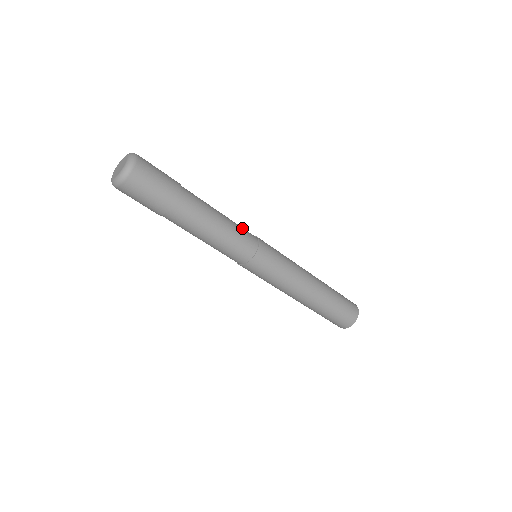
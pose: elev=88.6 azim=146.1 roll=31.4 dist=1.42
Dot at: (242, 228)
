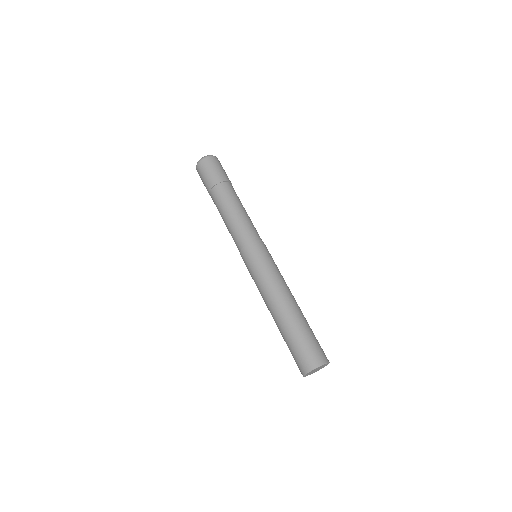
Dot at: occluded
